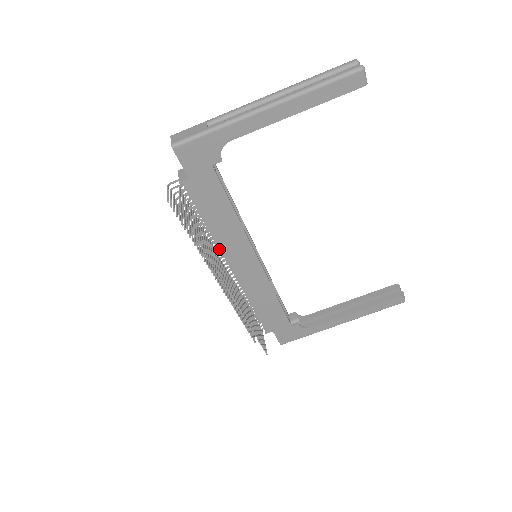
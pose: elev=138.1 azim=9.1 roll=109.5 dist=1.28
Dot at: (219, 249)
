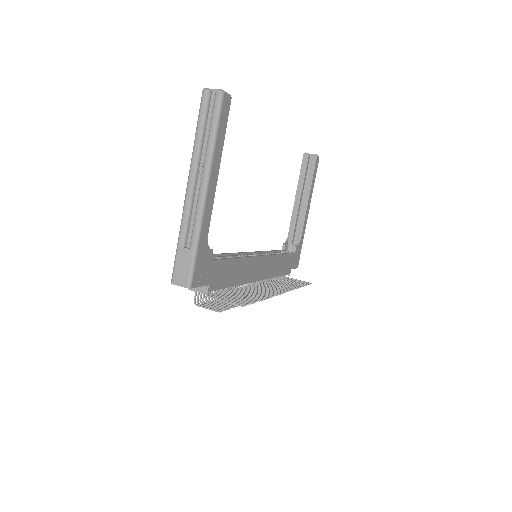
Dot at: occluded
